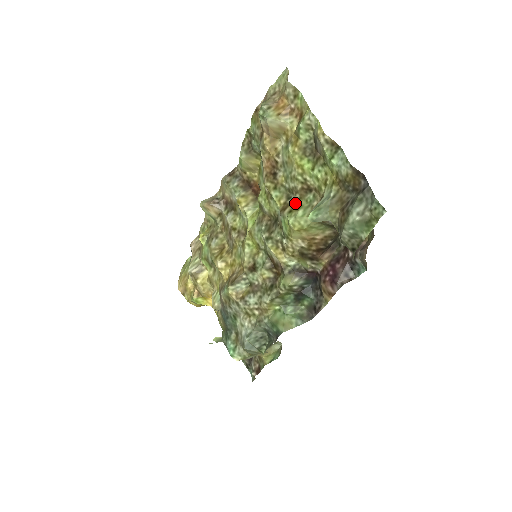
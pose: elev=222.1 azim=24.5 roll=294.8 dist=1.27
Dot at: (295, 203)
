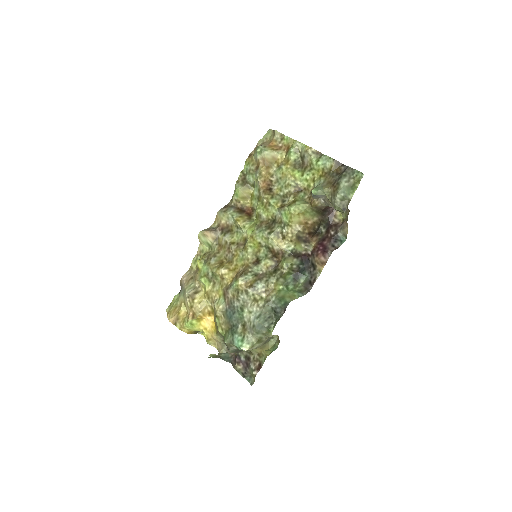
Dot at: (290, 201)
